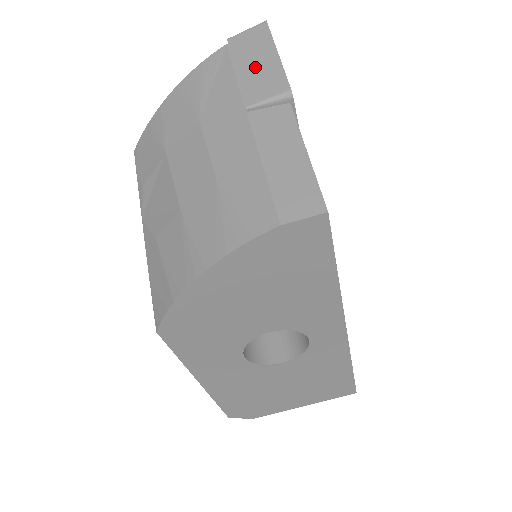
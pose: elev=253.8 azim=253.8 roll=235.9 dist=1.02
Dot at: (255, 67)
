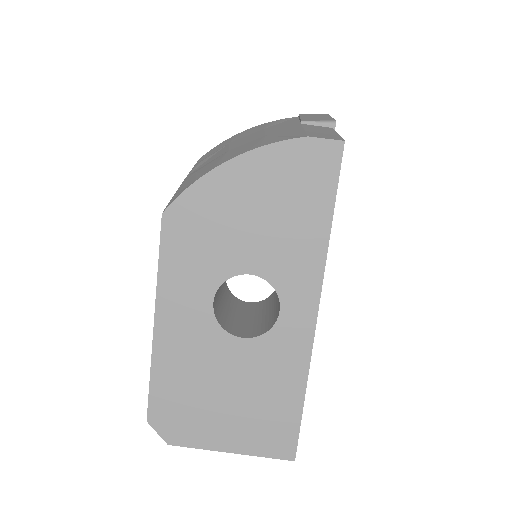
Dot at: (314, 117)
